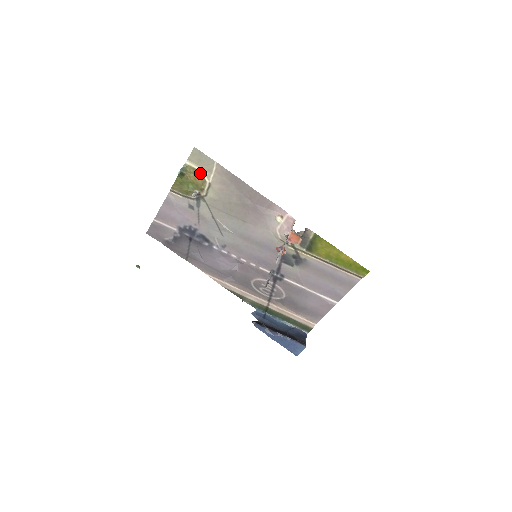
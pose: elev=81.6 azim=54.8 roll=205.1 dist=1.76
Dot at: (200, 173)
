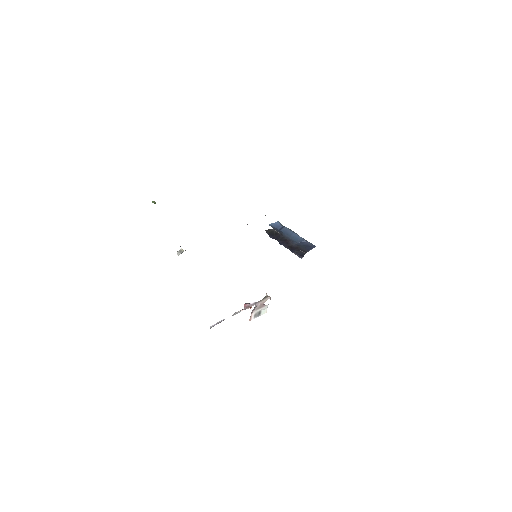
Dot at: occluded
